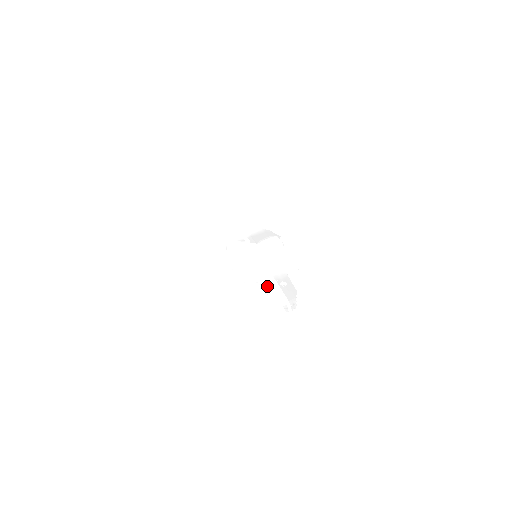
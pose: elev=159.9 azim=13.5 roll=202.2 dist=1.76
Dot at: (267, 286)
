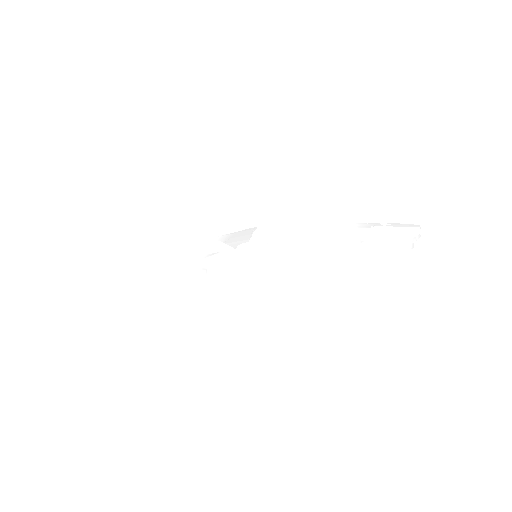
Dot at: (368, 237)
